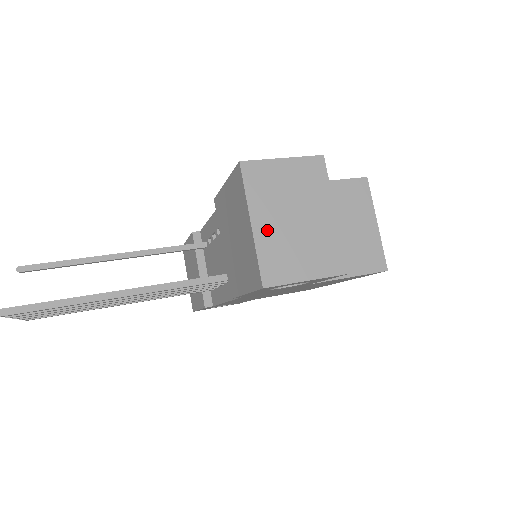
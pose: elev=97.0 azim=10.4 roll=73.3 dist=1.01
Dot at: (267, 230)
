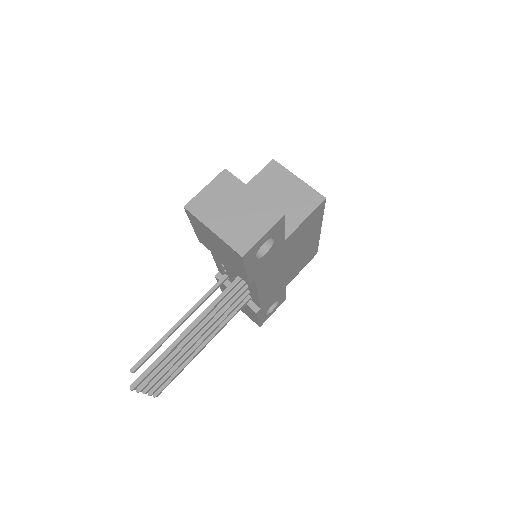
Dot at: (223, 228)
